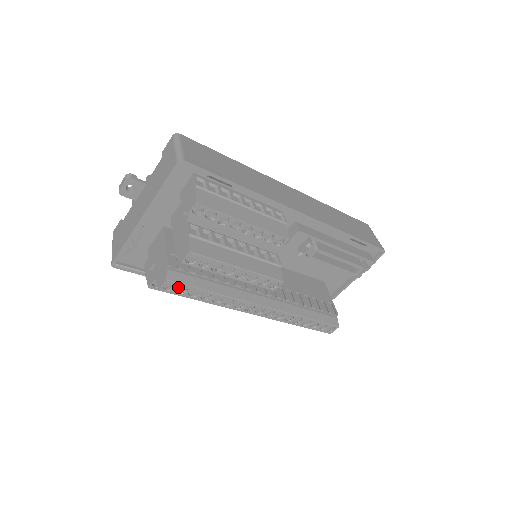
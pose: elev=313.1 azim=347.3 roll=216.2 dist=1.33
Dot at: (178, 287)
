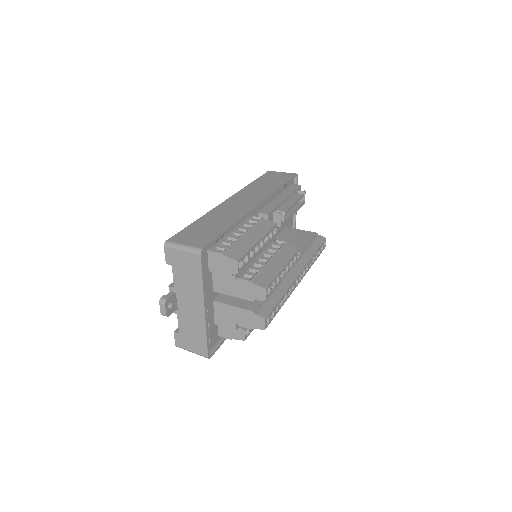
Dot at: occluded
